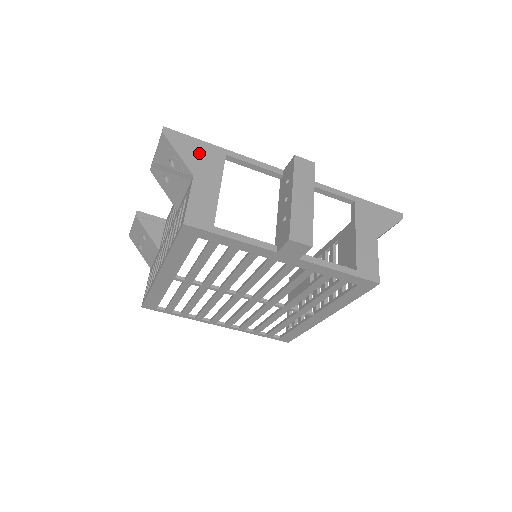
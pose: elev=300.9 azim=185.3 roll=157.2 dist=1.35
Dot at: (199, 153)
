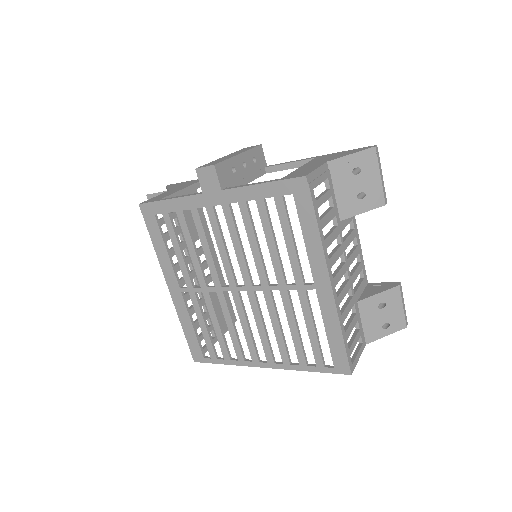
Dot at: (184, 184)
